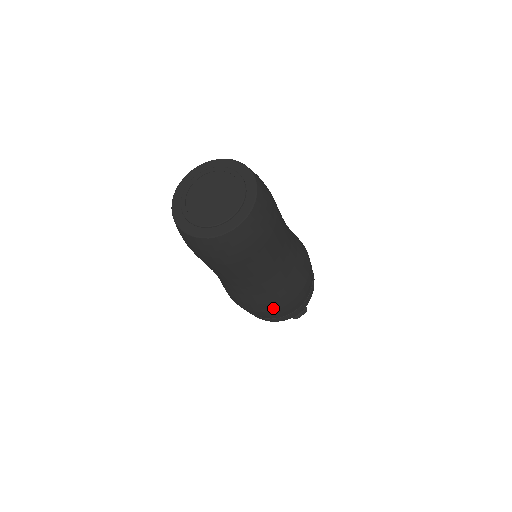
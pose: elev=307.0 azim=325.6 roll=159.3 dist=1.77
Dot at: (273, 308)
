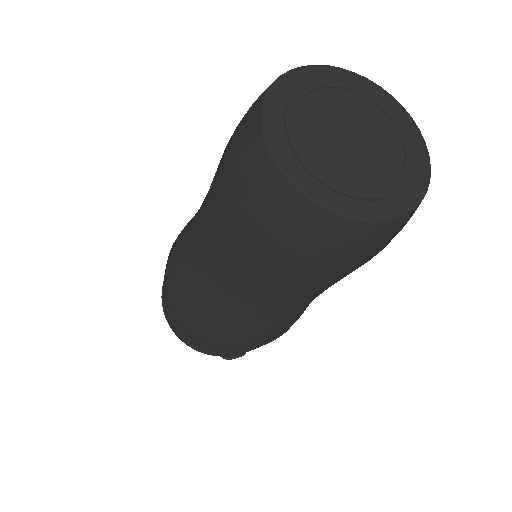
Dot at: (235, 344)
